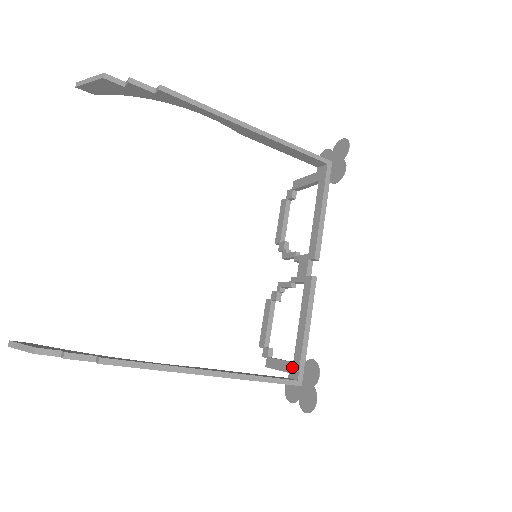
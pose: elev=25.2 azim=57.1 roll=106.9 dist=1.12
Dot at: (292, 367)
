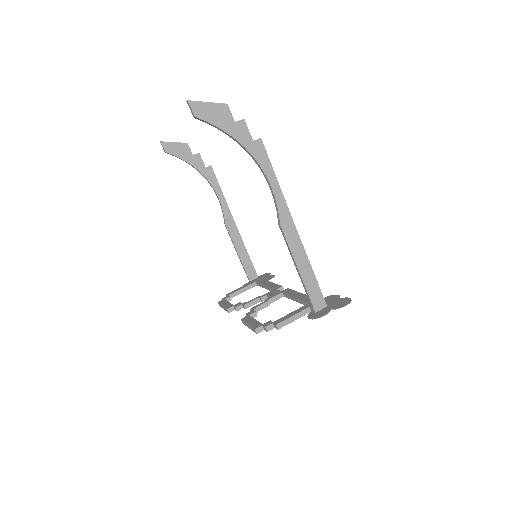
Dot at: occluded
